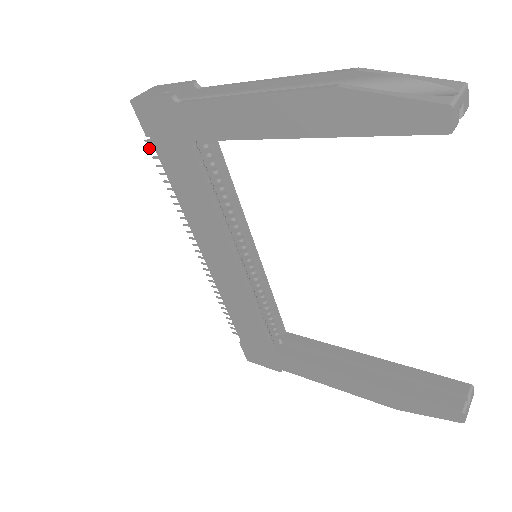
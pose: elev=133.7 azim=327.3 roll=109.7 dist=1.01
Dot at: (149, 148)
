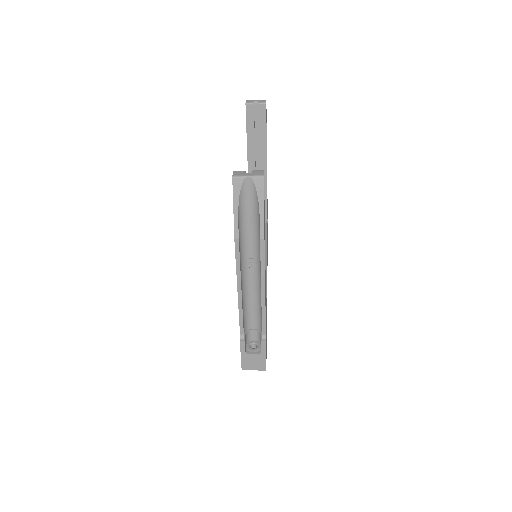
Dot at: occluded
